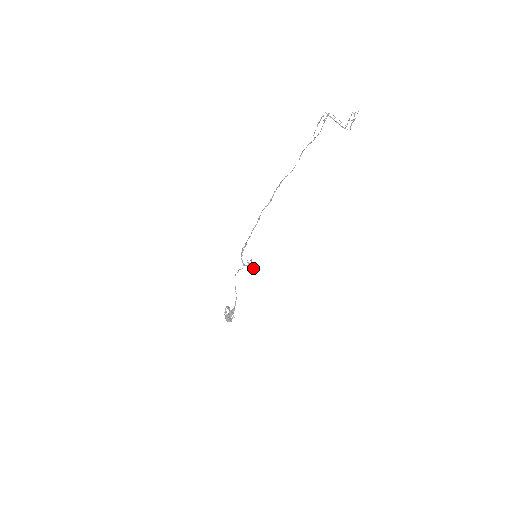
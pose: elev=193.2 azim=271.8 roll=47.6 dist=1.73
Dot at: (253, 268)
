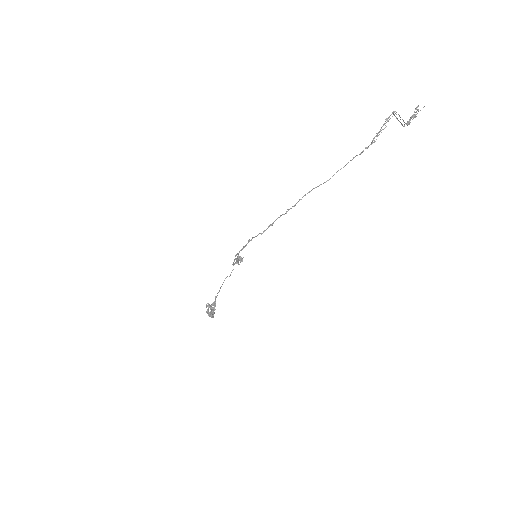
Dot at: occluded
